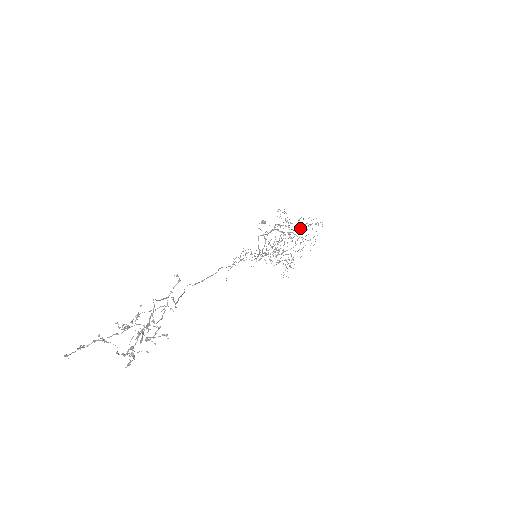
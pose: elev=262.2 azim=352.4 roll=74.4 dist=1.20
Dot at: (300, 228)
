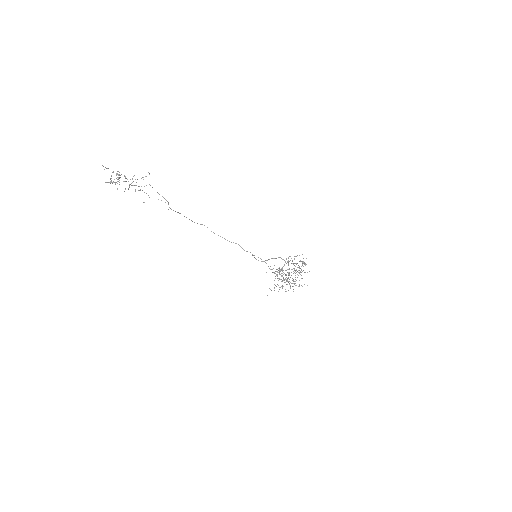
Dot at: occluded
